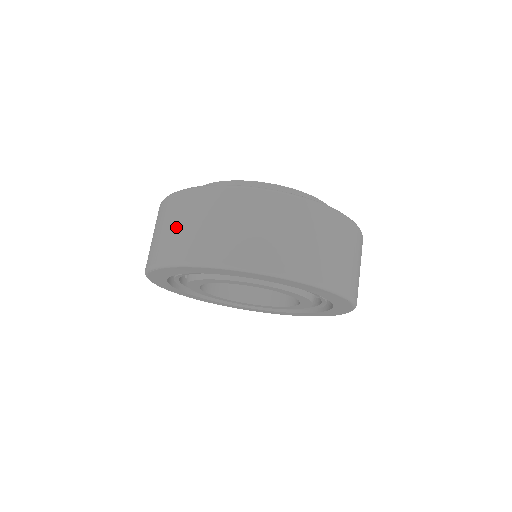
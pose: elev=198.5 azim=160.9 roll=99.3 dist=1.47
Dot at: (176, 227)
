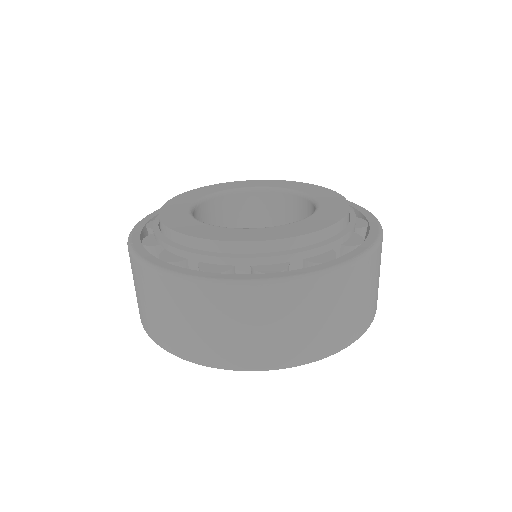
Dot at: (146, 305)
